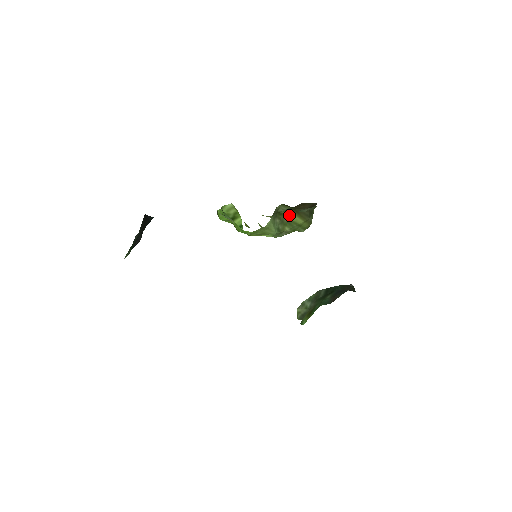
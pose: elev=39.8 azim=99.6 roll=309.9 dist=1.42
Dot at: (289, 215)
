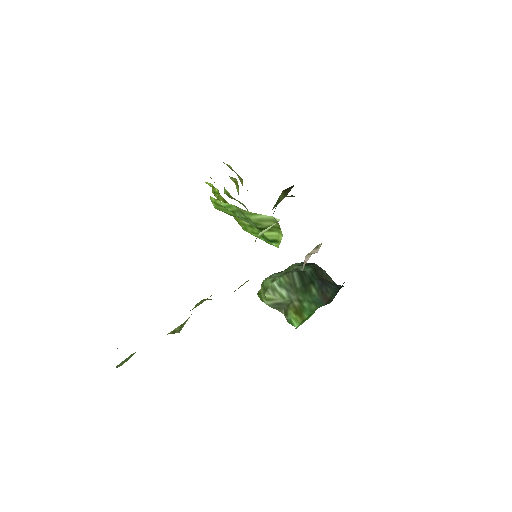
Dot at: (279, 196)
